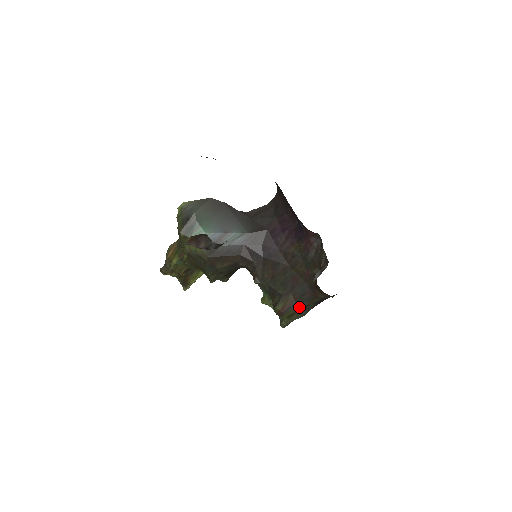
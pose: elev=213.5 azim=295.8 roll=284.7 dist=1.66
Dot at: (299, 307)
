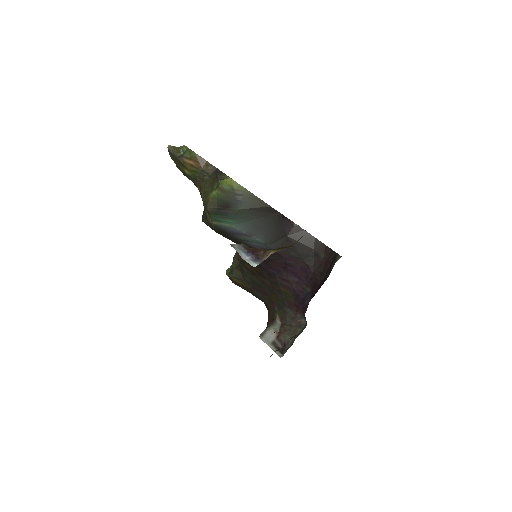
Dot at: (248, 291)
